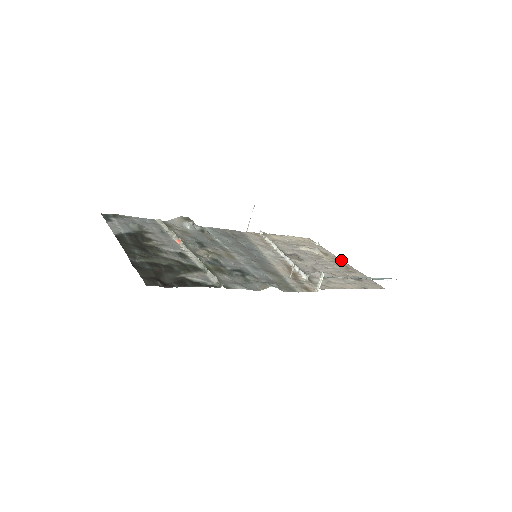
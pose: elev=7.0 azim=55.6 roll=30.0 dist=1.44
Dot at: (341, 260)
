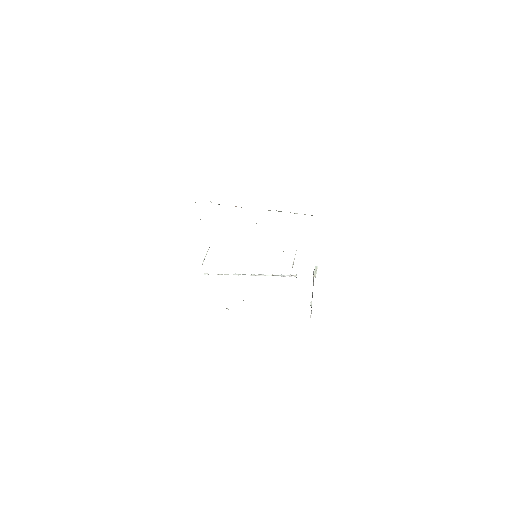
Dot at: occluded
